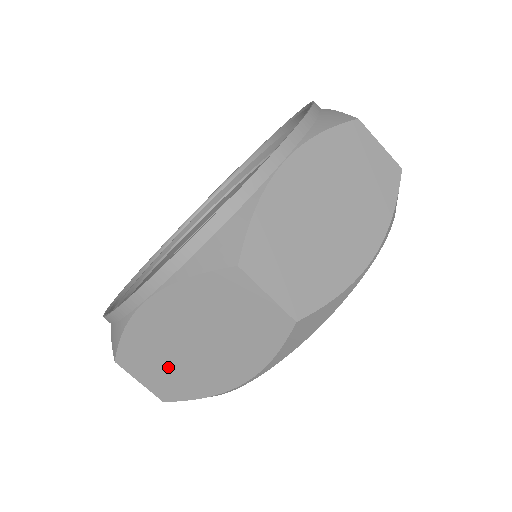
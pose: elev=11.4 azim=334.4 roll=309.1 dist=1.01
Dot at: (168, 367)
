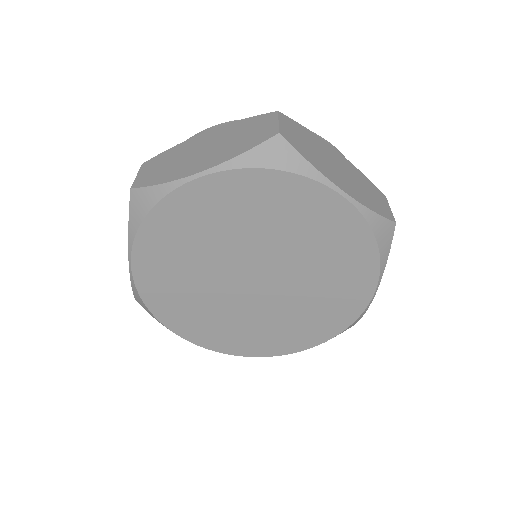
Dot at: occluded
